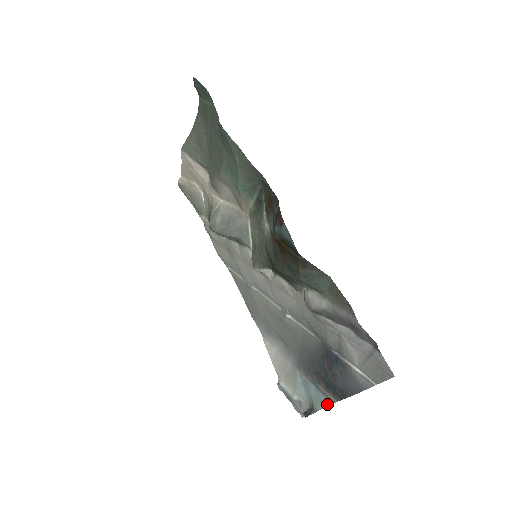
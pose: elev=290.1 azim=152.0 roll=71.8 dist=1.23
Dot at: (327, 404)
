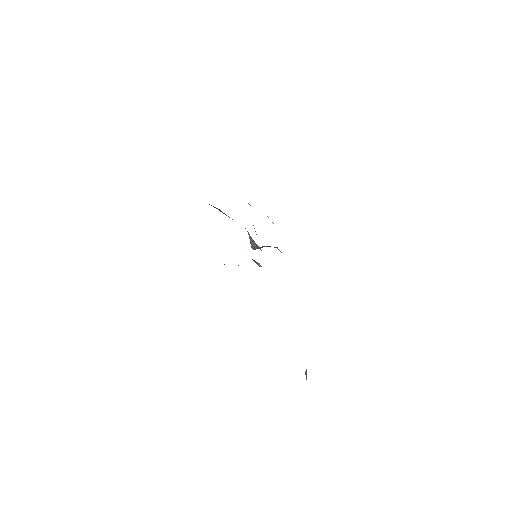
Dot at: occluded
